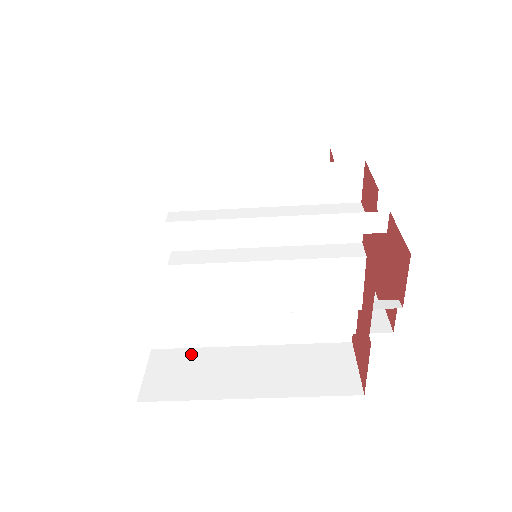
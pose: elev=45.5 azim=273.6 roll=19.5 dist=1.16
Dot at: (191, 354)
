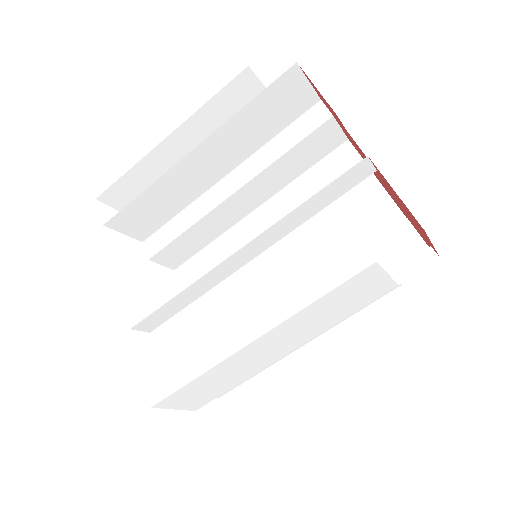
Dot at: (263, 376)
